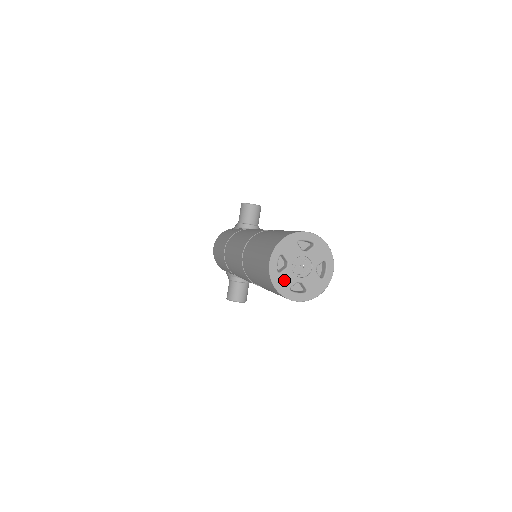
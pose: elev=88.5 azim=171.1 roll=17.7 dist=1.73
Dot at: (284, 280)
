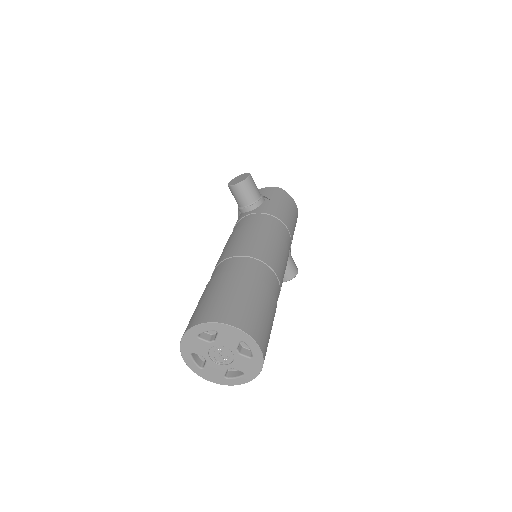
Dot at: (212, 372)
